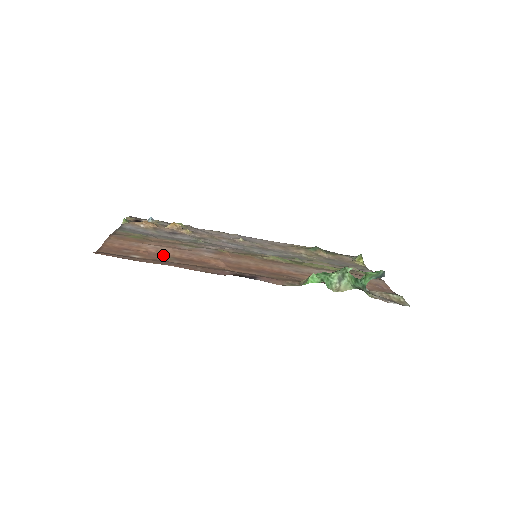
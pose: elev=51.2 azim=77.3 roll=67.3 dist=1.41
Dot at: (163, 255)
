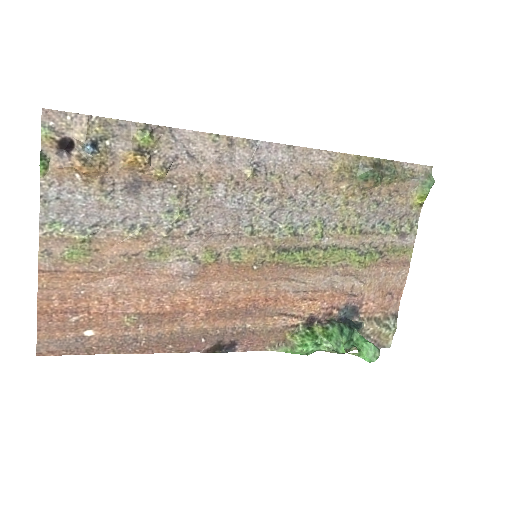
Dot at: (124, 312)
